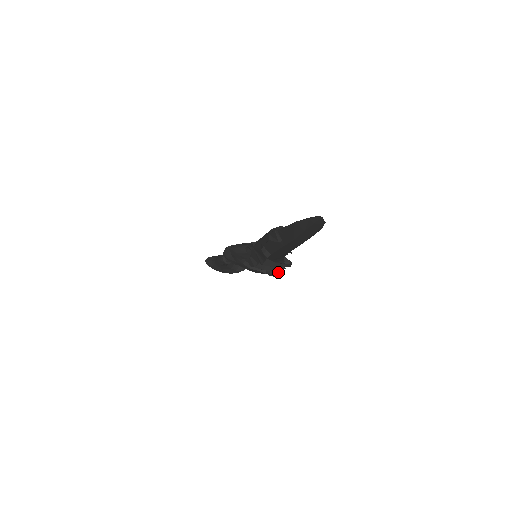
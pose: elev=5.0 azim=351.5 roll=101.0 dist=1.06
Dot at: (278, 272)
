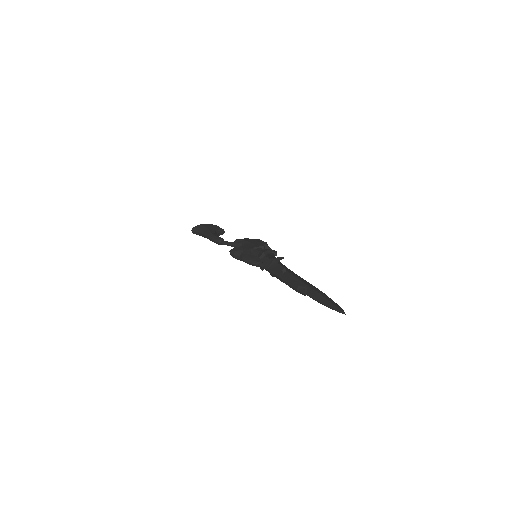
Dot at: occluded
